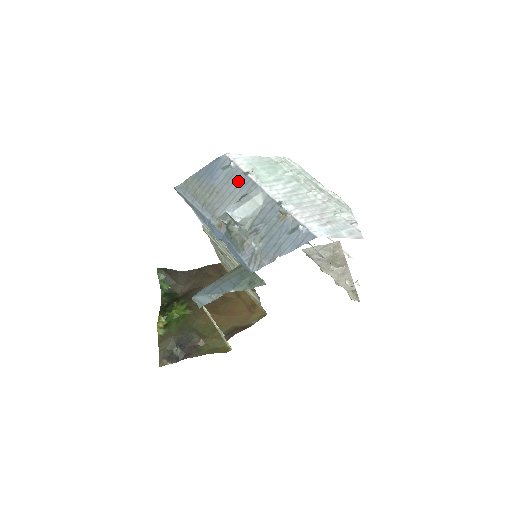
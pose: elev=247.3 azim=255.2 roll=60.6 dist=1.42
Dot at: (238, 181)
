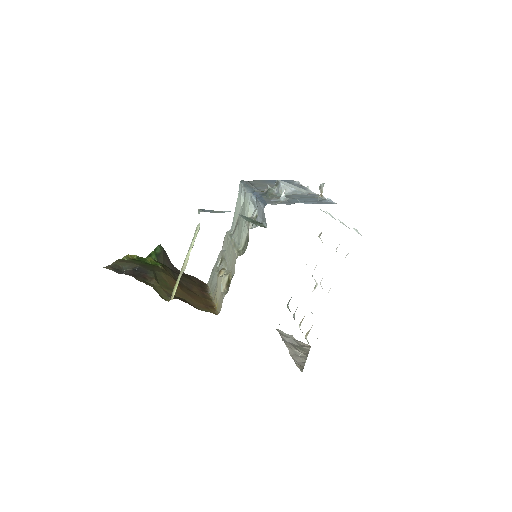
Dot at: occluded
